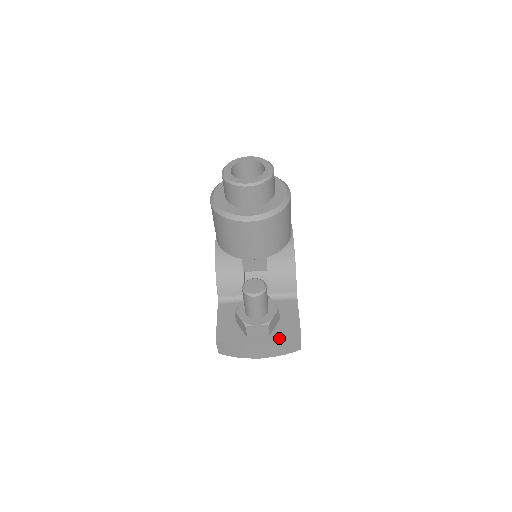
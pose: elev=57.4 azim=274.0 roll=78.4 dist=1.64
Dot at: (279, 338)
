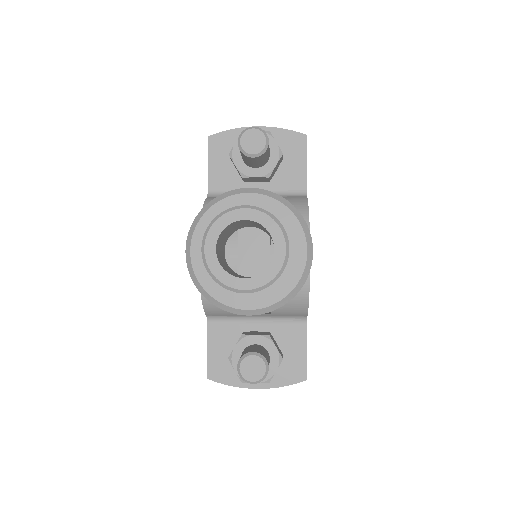
Dot at: (281, 381)
